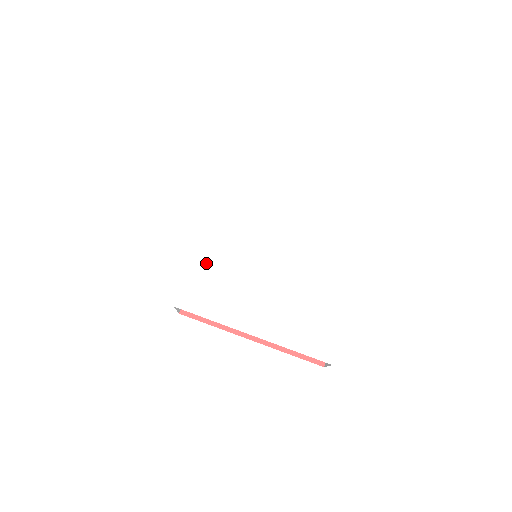
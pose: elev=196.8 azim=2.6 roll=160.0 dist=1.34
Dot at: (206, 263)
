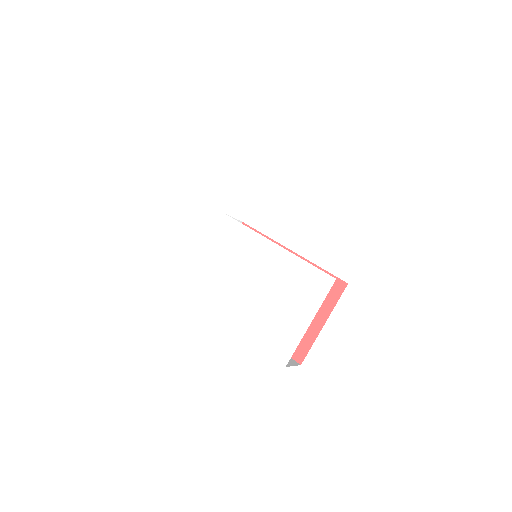
Dot at: (211, 258)
